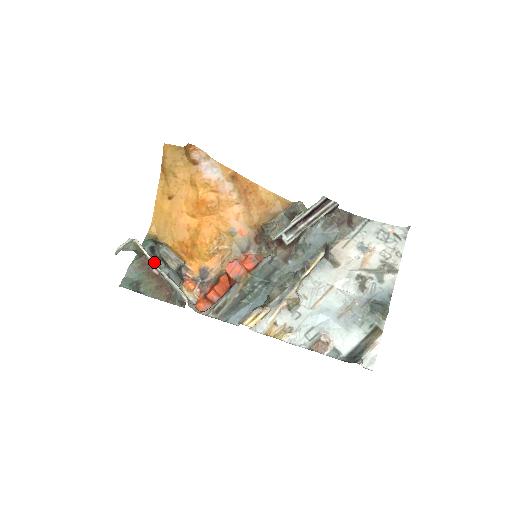
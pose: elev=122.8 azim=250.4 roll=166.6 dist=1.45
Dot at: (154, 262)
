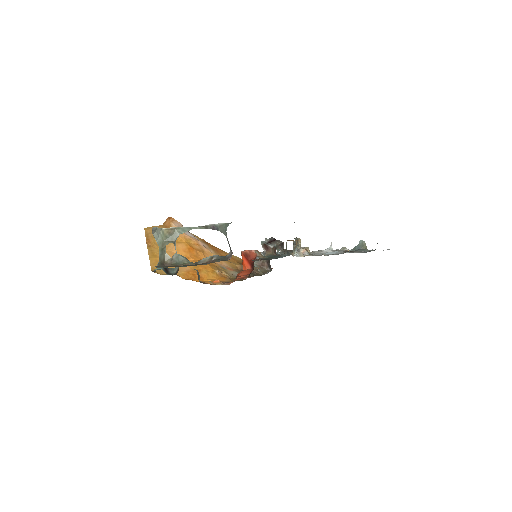
Dot at: (191, 227)
